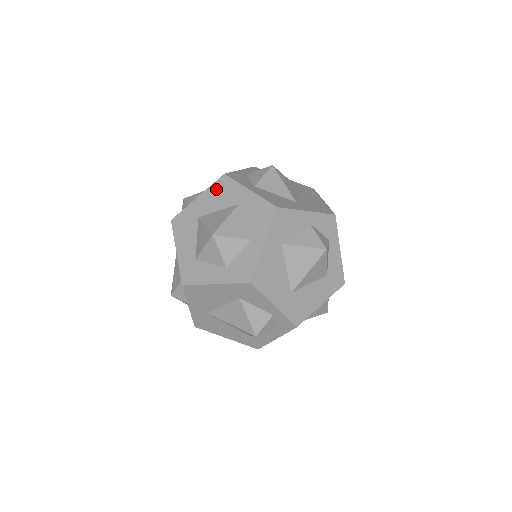
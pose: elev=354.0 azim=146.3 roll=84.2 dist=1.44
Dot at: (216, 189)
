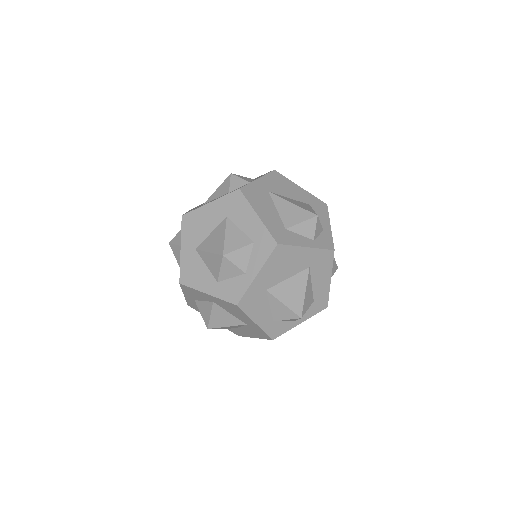
Dot at: occluded
